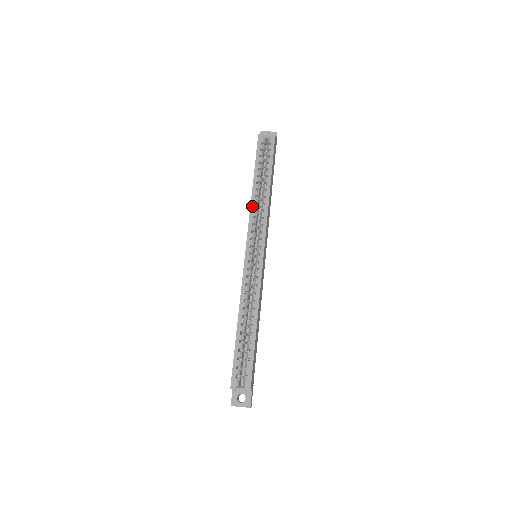
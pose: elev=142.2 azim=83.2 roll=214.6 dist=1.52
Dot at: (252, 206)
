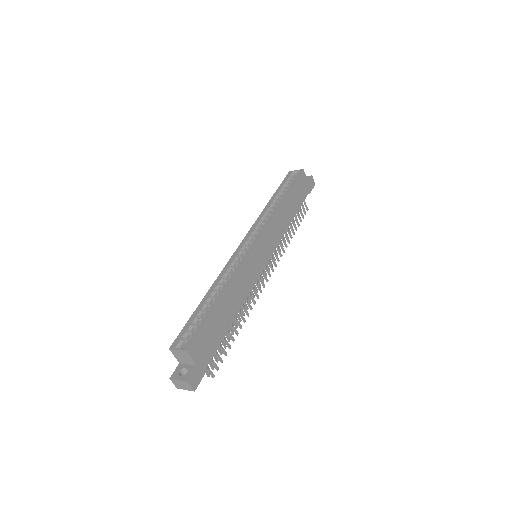
Dot at: (262, 213)
